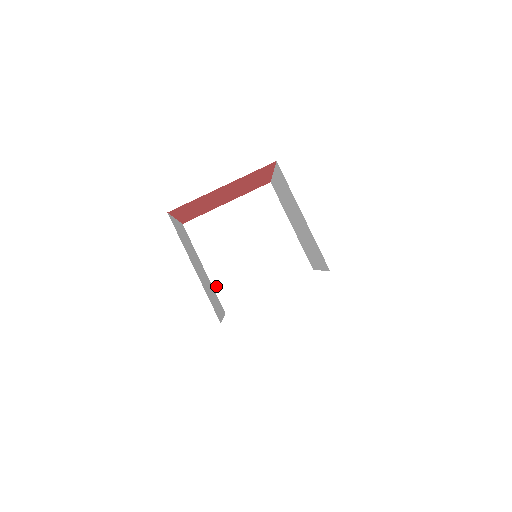
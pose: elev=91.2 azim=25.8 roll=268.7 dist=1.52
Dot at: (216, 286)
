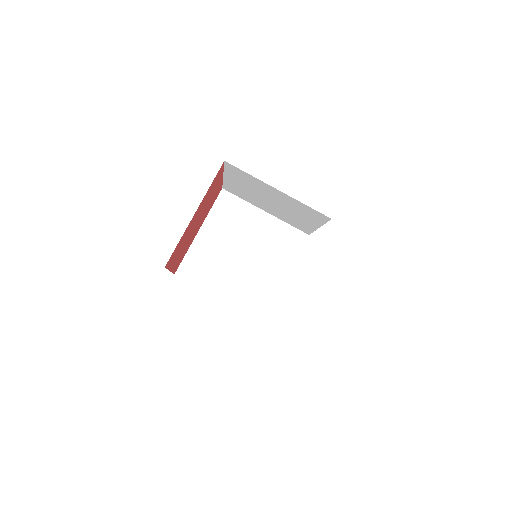
Dot at: (240, 306)
